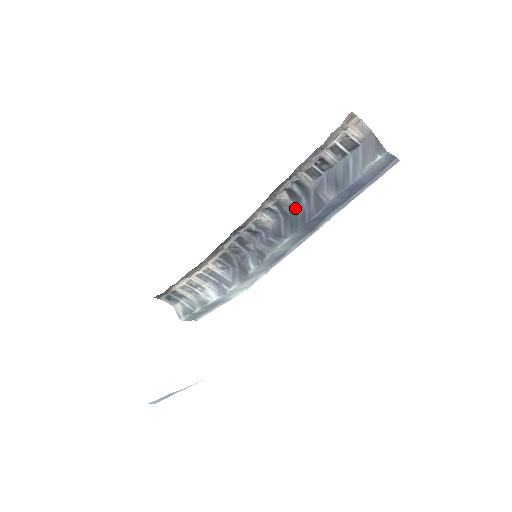
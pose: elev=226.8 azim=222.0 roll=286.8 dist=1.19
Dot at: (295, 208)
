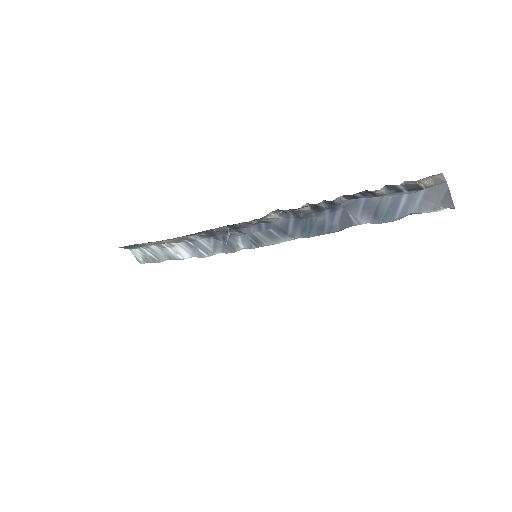
Dot at: (313, 215)
